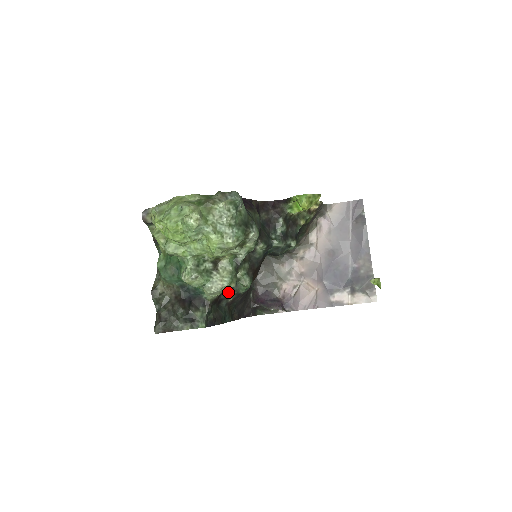
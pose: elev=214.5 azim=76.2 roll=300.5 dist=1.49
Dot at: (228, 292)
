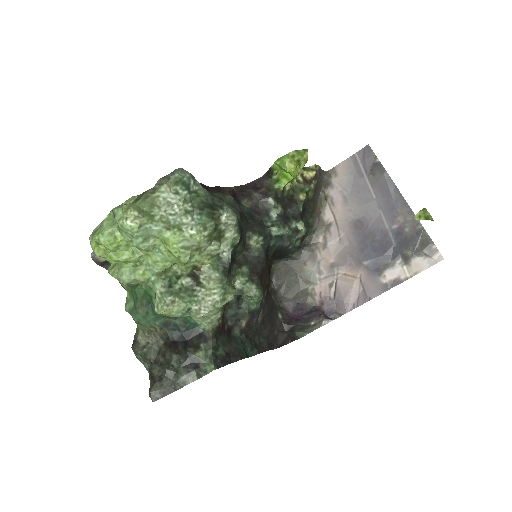
Dot at: (235, 314)
